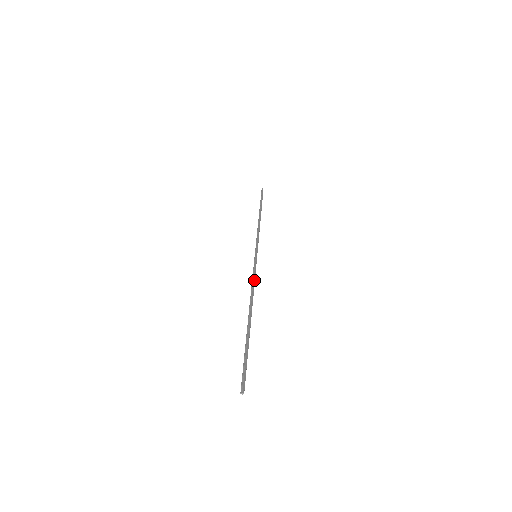
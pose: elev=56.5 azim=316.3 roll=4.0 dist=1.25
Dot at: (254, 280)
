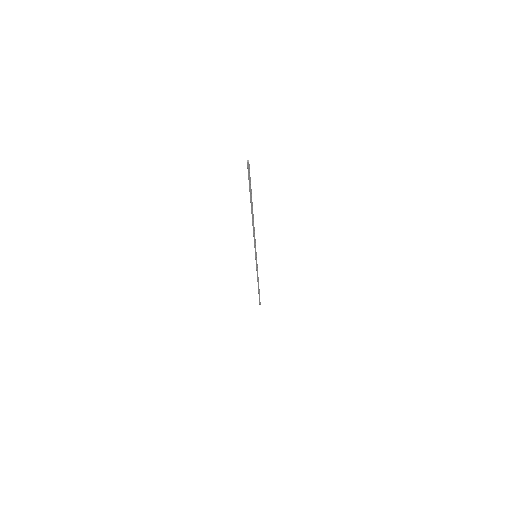
Dot at: occluded
